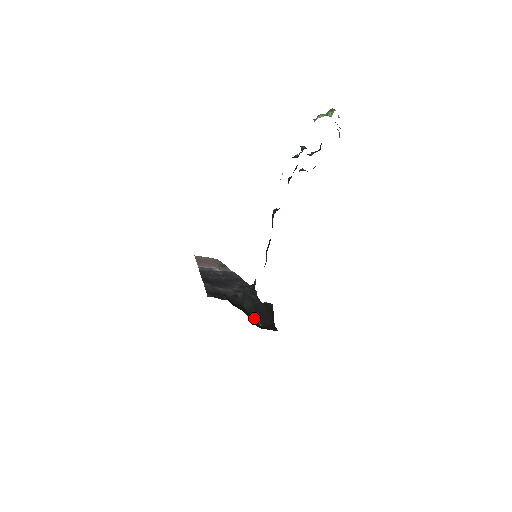
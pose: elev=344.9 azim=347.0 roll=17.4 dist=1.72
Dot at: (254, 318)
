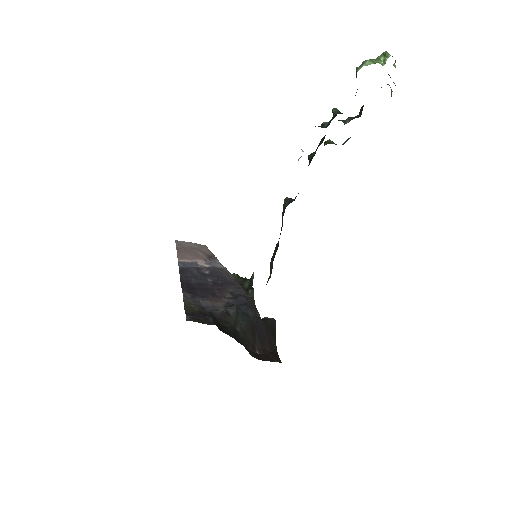
Dot at: (250, 344)
